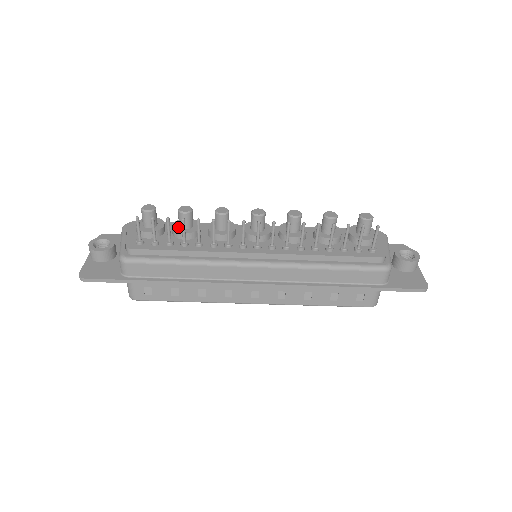
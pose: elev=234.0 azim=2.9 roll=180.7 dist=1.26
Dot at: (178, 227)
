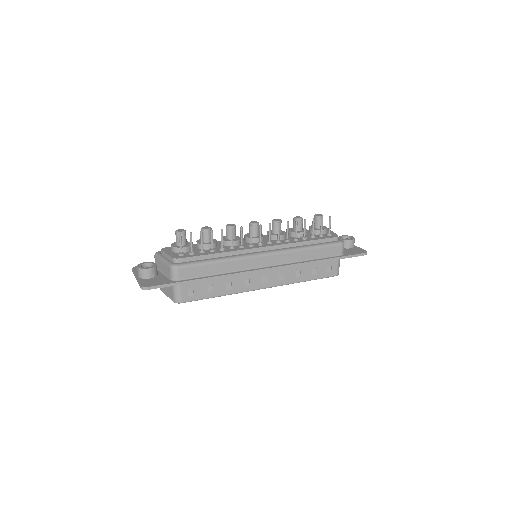
Dot at: occluded
